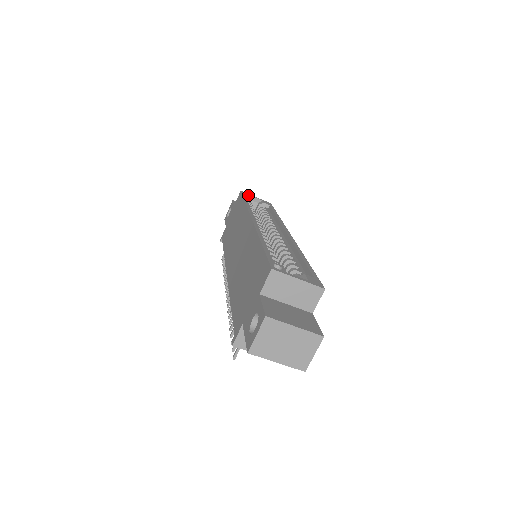
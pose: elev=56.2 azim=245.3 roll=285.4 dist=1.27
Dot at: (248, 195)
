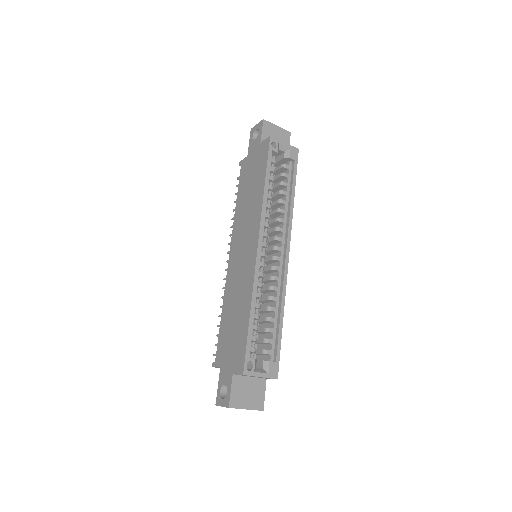
Dot at: (276, 147)
